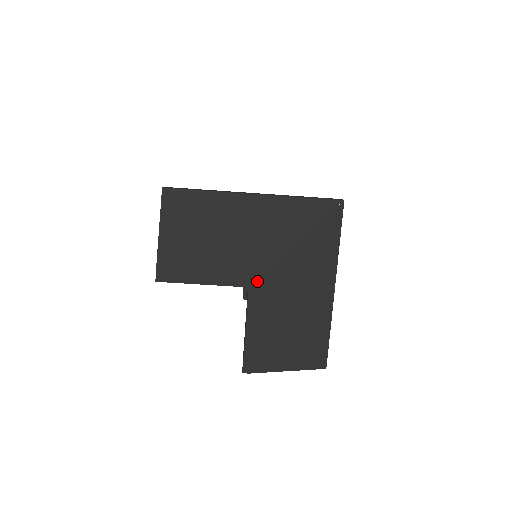
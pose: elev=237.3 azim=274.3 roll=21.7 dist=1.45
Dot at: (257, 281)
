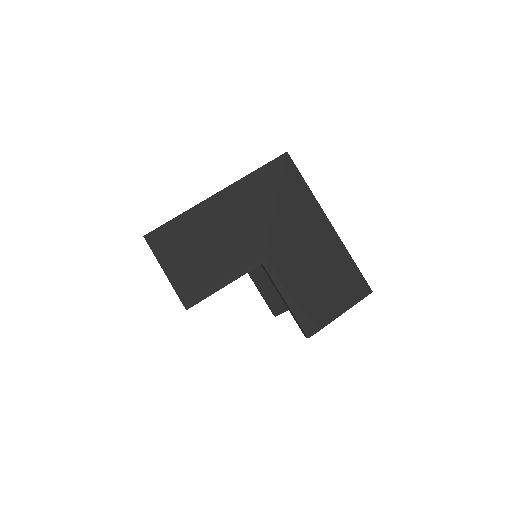
Dot at: (265, 254)
